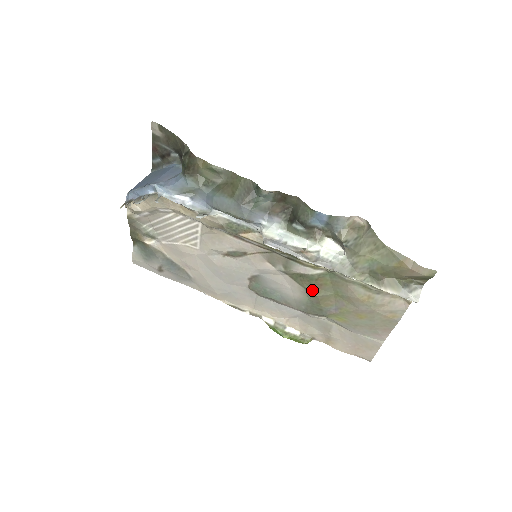
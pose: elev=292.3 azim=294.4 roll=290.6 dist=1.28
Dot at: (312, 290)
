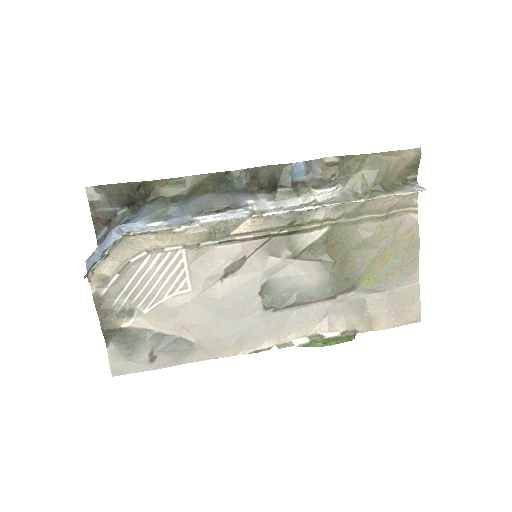
Dot at: (328, 257)
